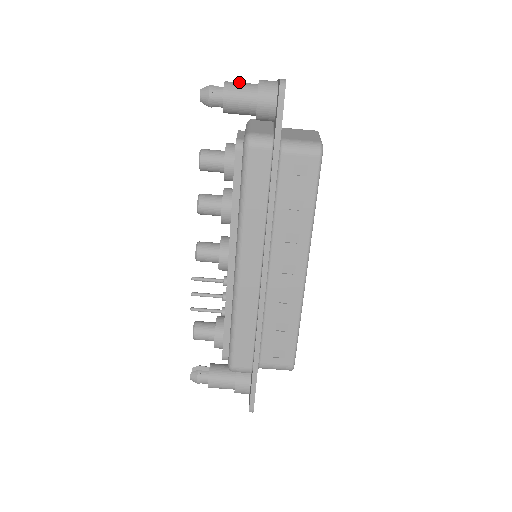
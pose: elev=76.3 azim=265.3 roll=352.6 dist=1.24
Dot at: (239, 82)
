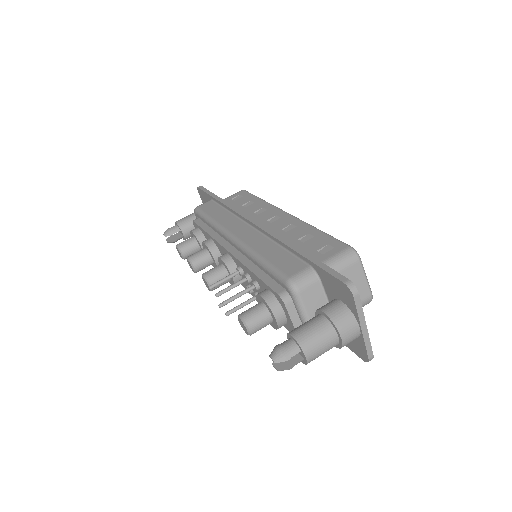
Dot at: occluded
